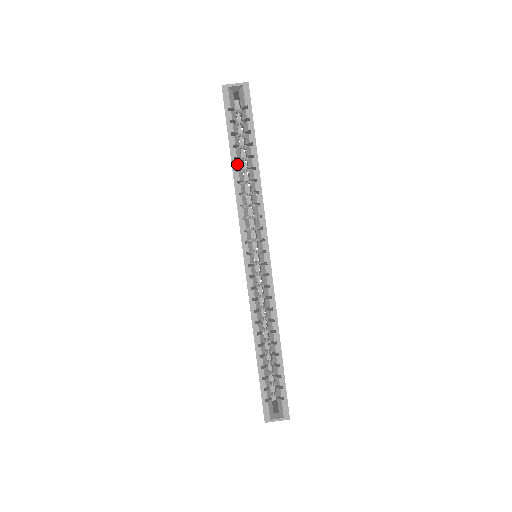
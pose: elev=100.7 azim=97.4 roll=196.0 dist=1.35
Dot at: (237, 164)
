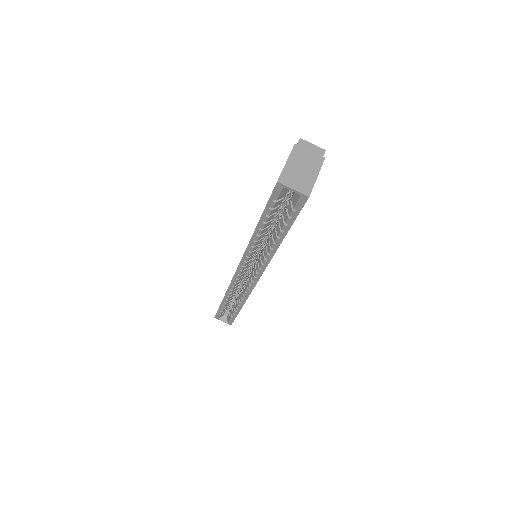
Dot at: (260, 232)
